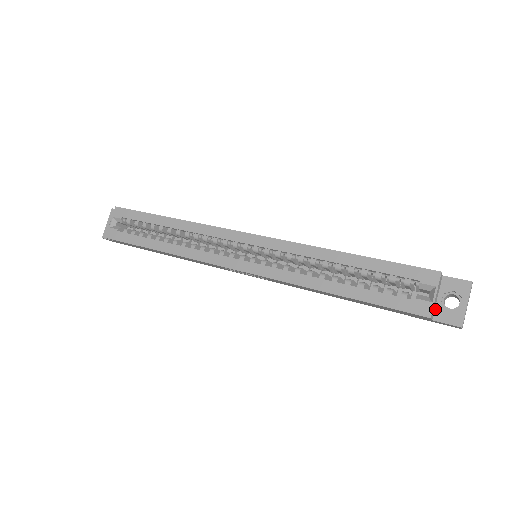
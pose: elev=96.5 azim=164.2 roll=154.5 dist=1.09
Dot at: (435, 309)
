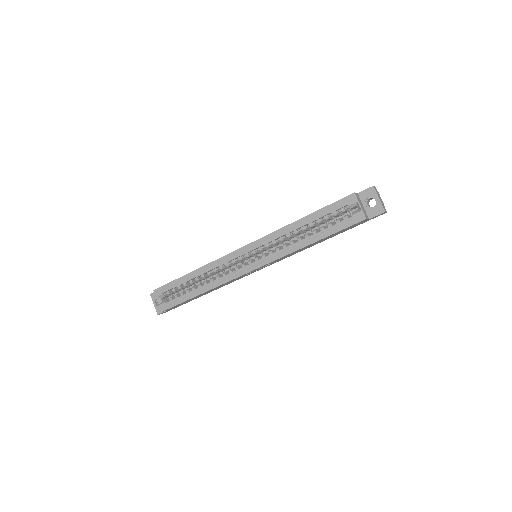
Dot at: (366, 213)
